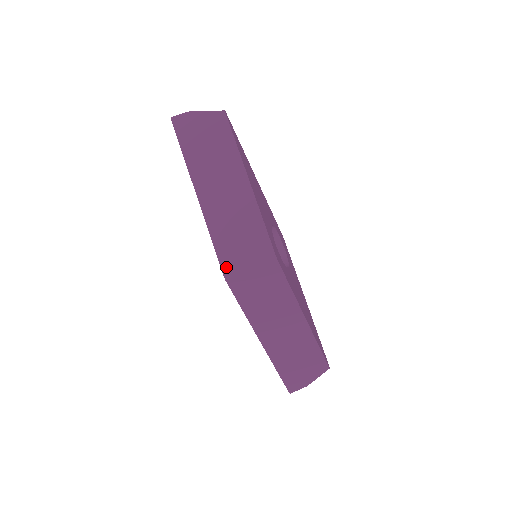
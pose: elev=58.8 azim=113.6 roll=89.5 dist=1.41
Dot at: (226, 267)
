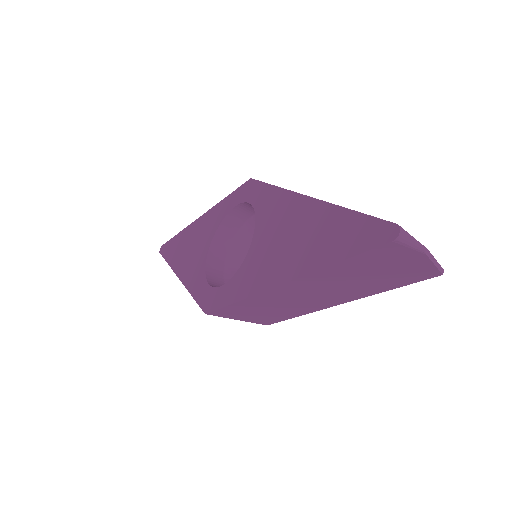
Dot at: (219, 313)
